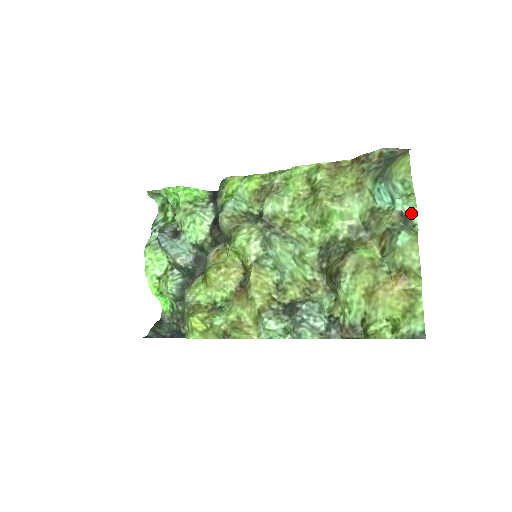
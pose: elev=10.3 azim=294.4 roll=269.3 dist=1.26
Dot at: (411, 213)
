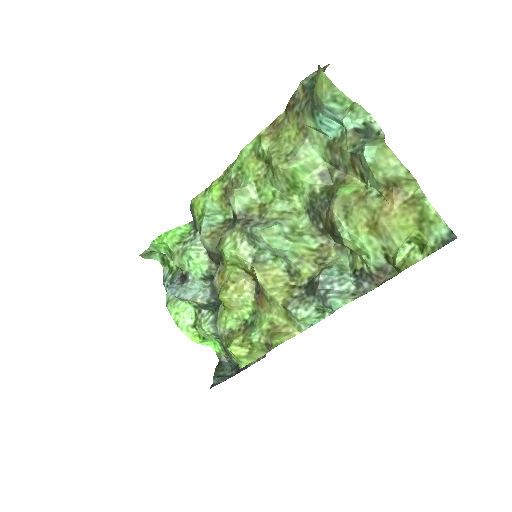
Dot at: (368, 123)
